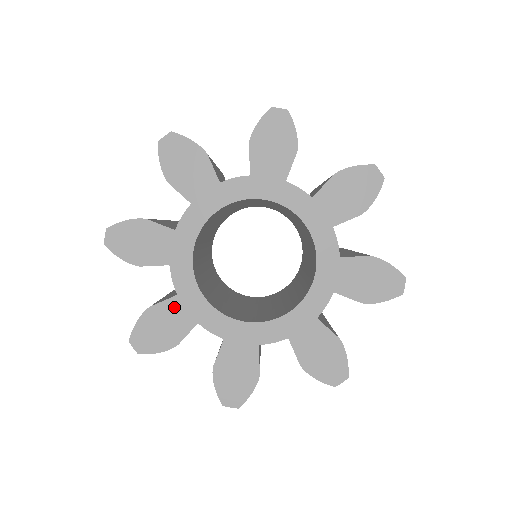
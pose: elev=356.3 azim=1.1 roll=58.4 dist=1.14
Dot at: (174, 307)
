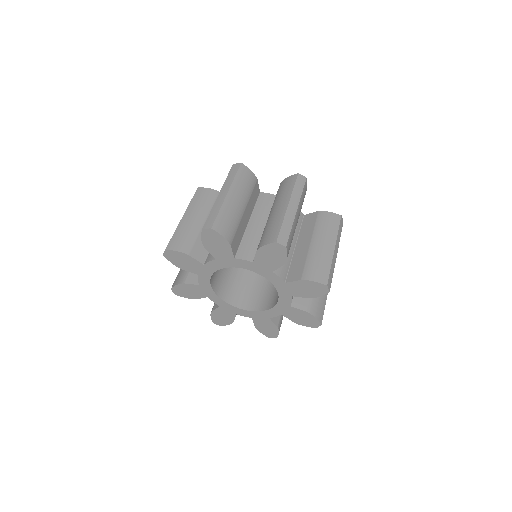
Dot at: (197, 265)
